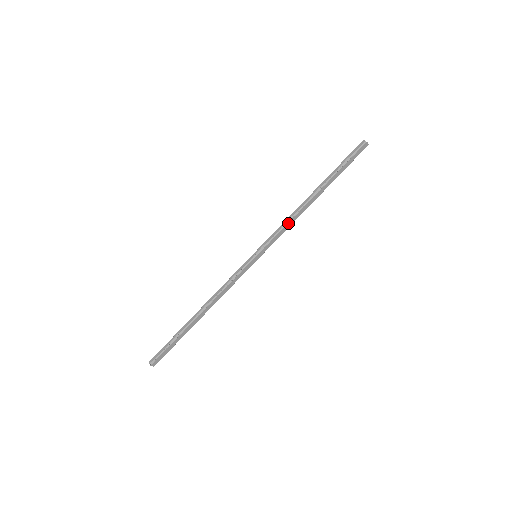
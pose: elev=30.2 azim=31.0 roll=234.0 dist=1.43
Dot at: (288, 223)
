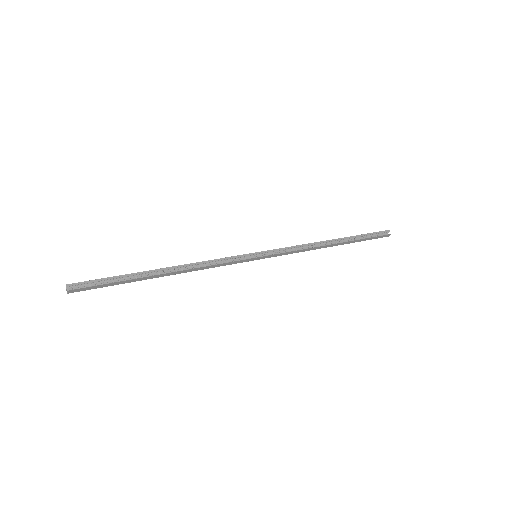
Dot at: (302, 249)
